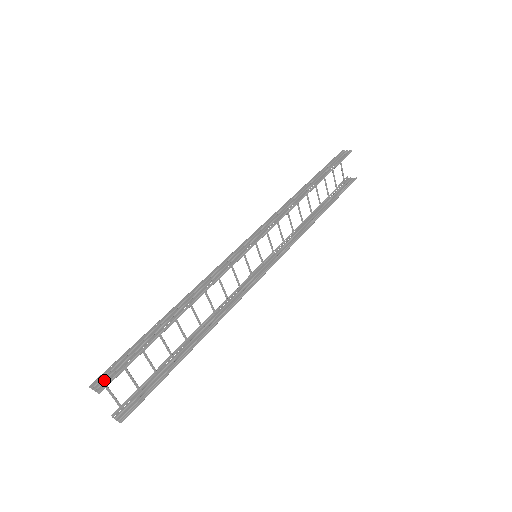
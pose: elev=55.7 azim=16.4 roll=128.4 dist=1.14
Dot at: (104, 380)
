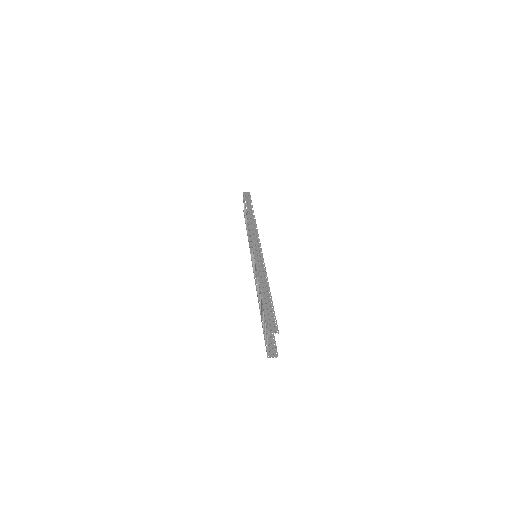
Dot at: (273, 327)
